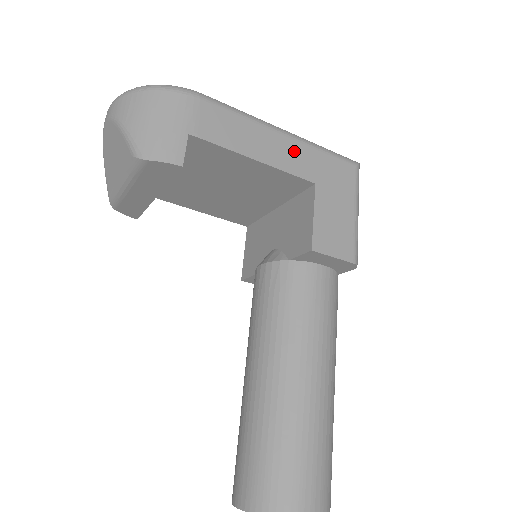
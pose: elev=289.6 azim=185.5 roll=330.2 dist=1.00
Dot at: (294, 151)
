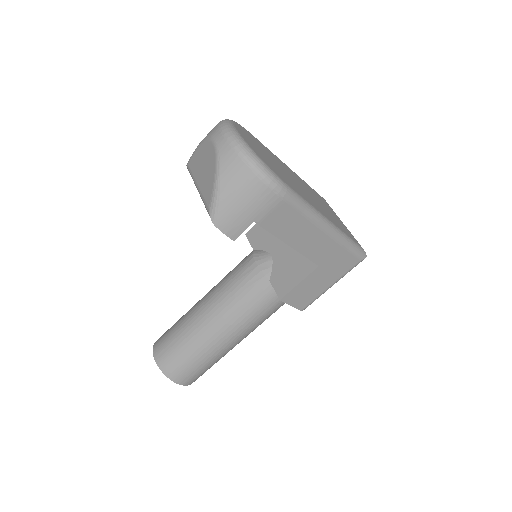
Dot at: (323, 244)
